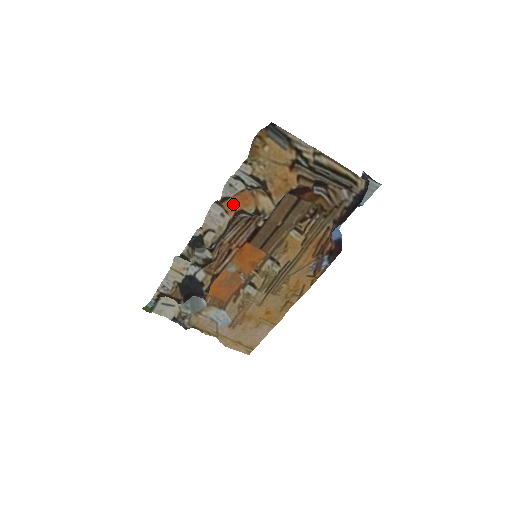
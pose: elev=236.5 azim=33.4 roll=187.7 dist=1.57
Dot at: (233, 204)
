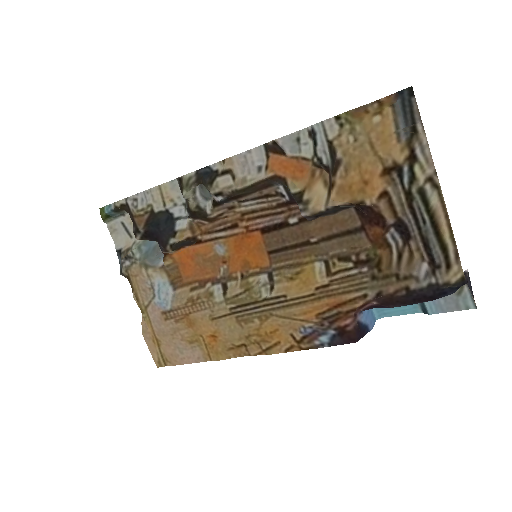
Dot at: (282, 164)
